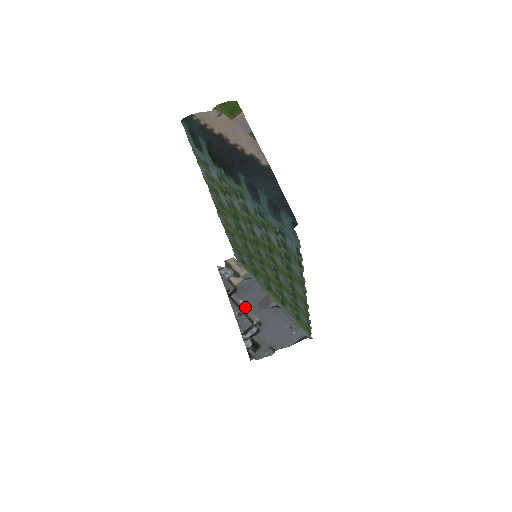
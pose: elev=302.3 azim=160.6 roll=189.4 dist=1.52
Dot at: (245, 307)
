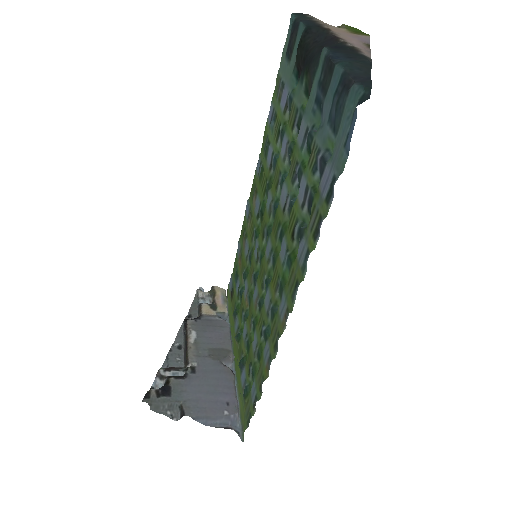
Dot at: (193, 341)
